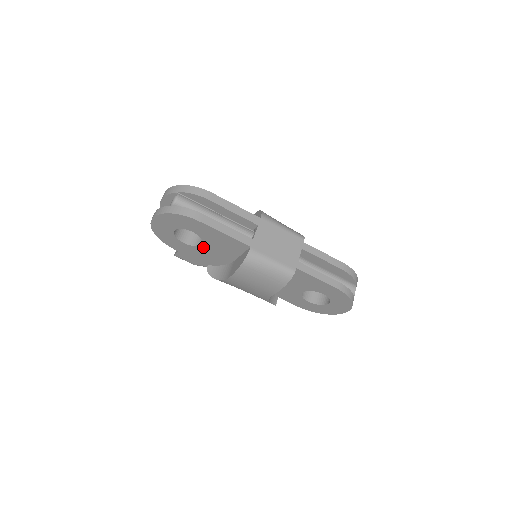
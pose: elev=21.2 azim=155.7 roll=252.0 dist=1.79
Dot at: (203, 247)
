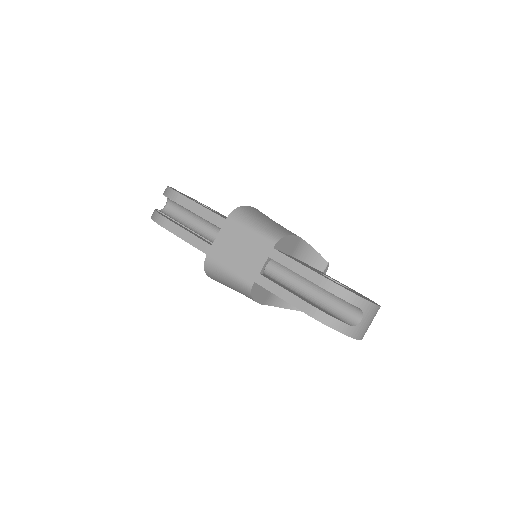
Dot at: occluded
